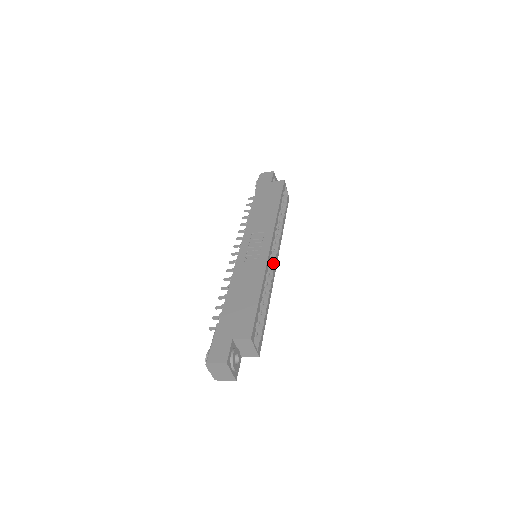
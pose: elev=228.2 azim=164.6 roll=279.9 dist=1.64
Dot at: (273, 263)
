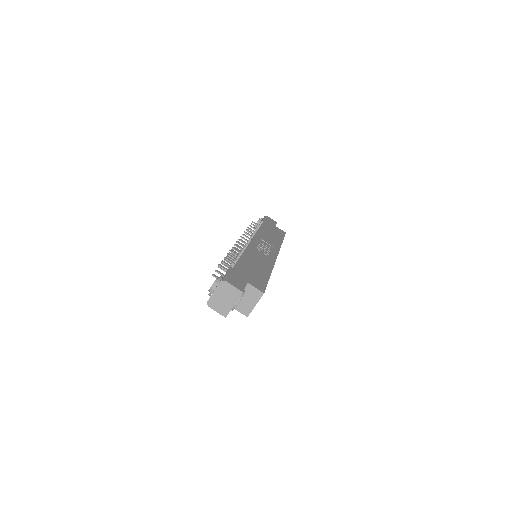
Dot at: occluded
